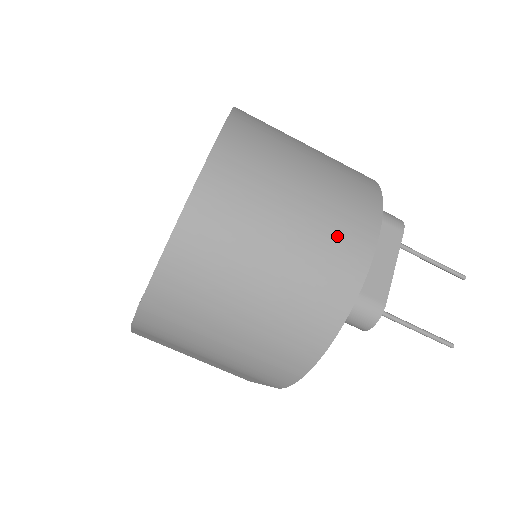
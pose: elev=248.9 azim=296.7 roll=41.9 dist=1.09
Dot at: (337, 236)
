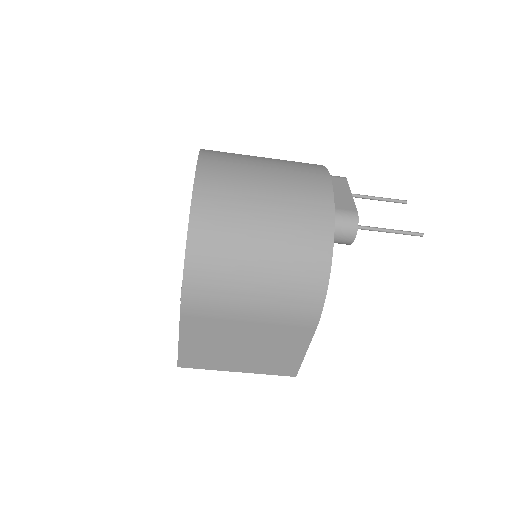
Dot at: (302, 178)
